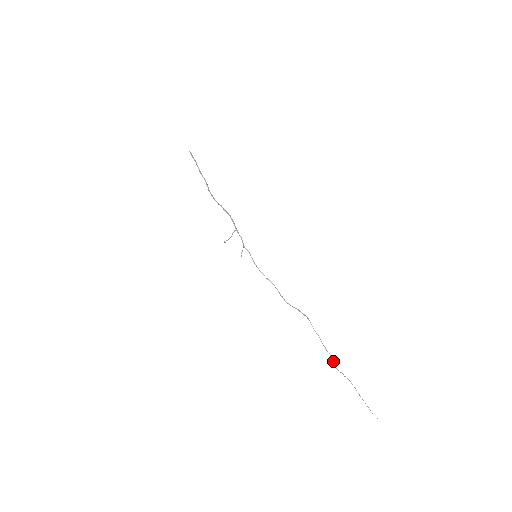
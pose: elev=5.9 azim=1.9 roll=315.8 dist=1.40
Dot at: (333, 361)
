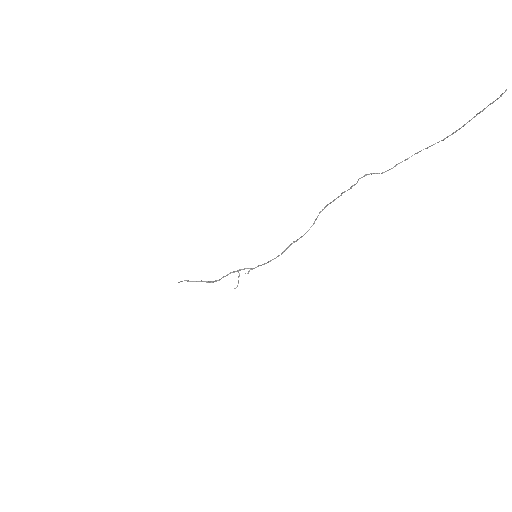
Dot at: occluded
